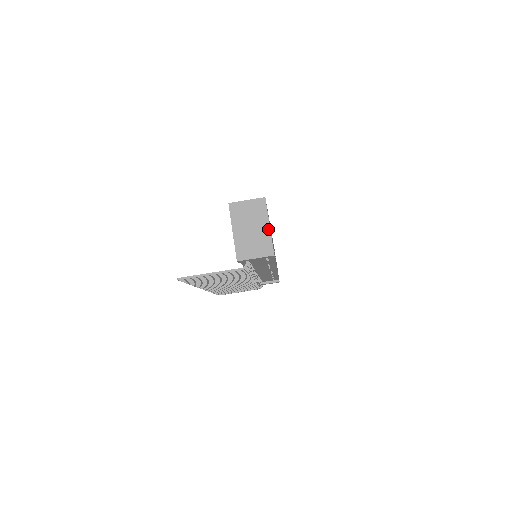
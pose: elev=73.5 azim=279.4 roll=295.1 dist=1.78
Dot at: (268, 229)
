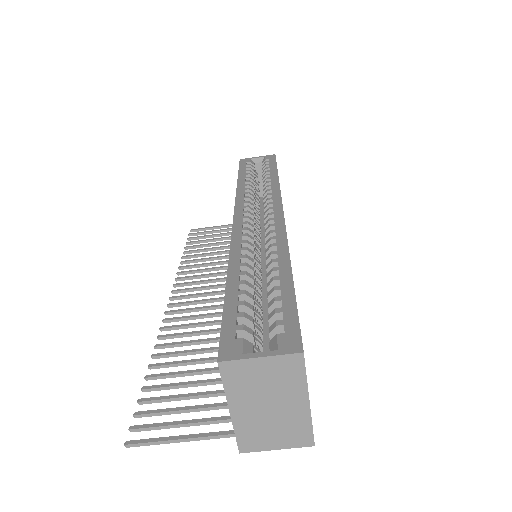
Dot at: (305, 407)
